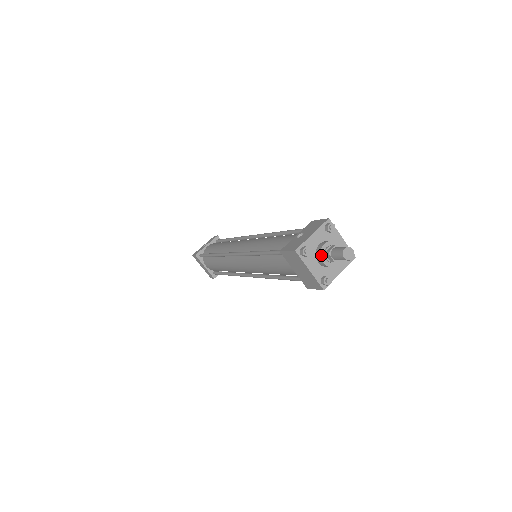
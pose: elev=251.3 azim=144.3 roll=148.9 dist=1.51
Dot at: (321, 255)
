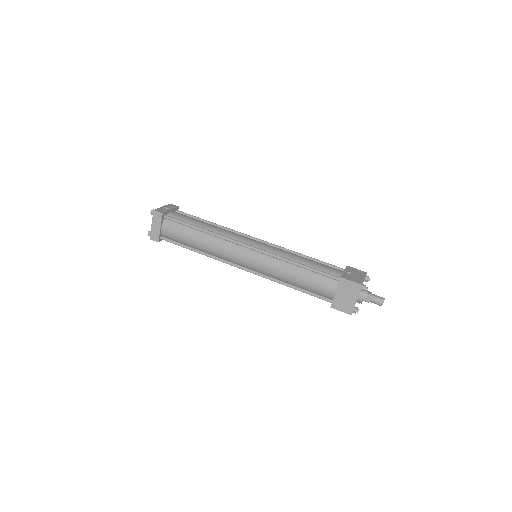
Dot at: (365, 294)
